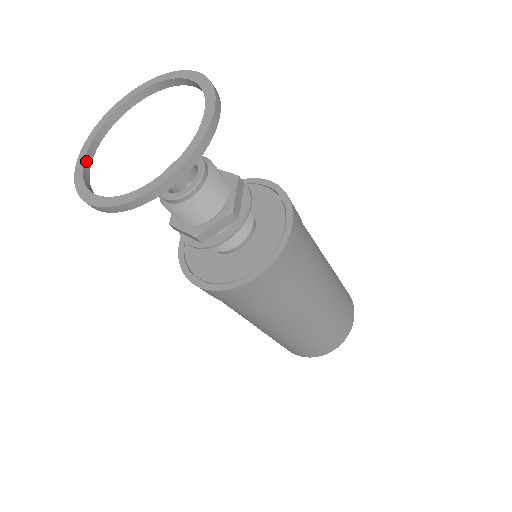
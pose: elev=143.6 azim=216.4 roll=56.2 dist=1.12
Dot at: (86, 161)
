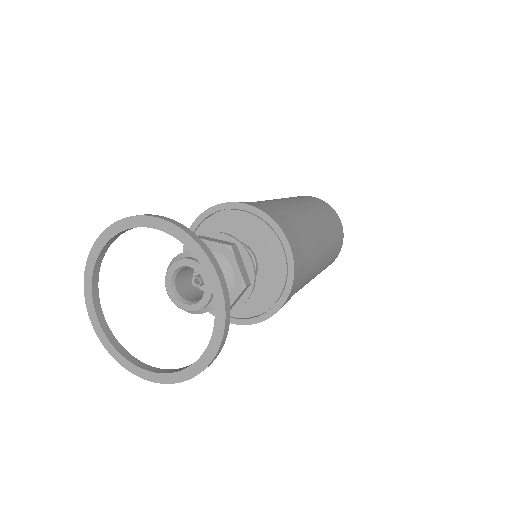
Dot at: (104, 328)
